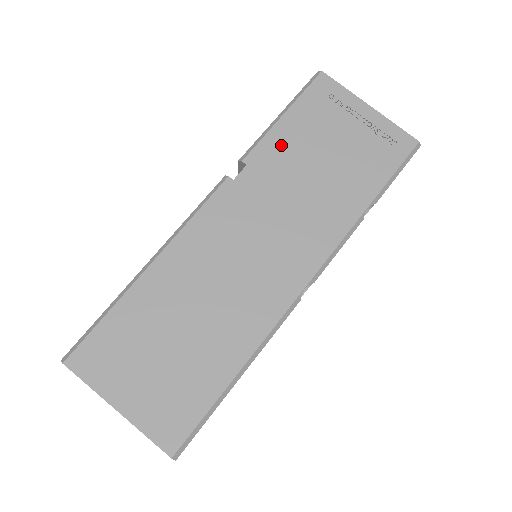
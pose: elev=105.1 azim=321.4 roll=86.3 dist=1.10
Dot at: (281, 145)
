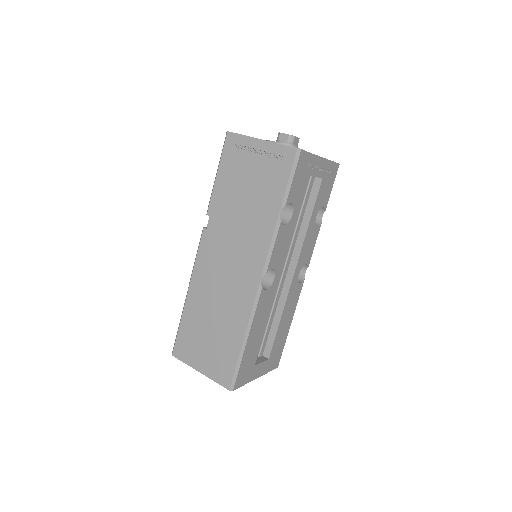
Dot at: (222, 195)
